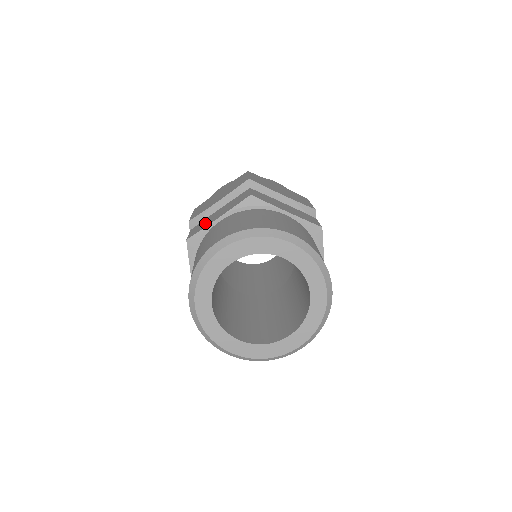
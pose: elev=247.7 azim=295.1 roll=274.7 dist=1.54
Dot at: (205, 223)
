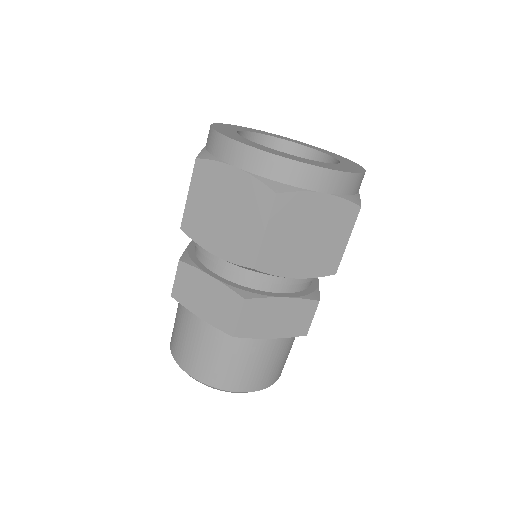
Dot at: (190, 293)
